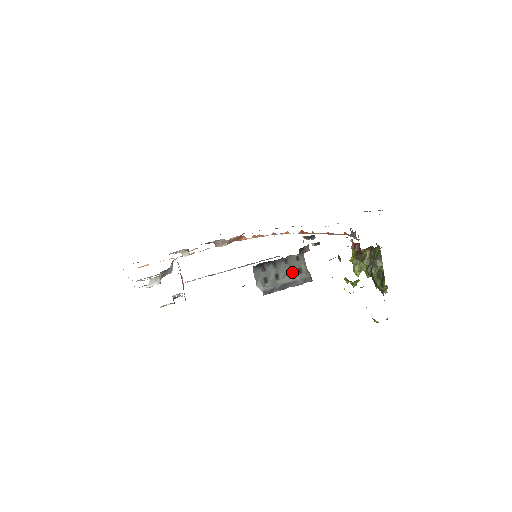
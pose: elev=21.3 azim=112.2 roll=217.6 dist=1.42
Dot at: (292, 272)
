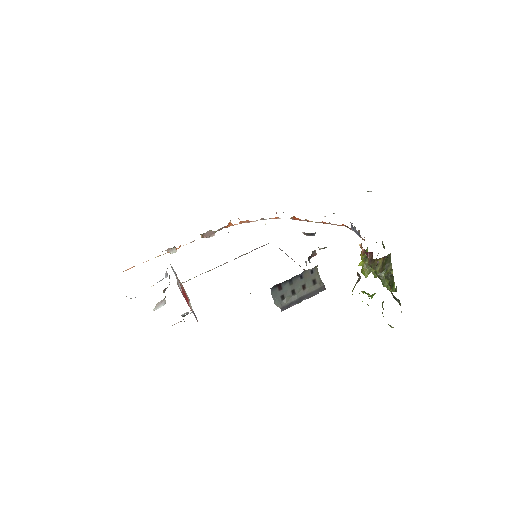
Dot at: (307, 285)
